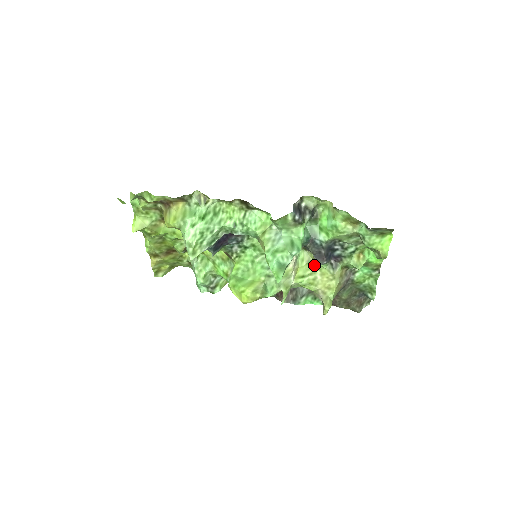
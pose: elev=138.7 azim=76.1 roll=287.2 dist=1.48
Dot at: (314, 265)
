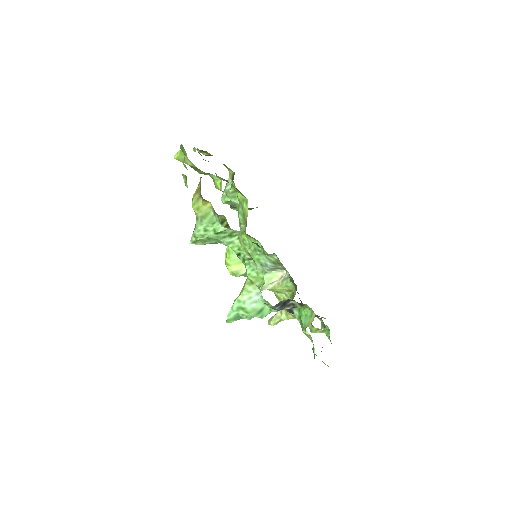
Dot at: (291, 296)
